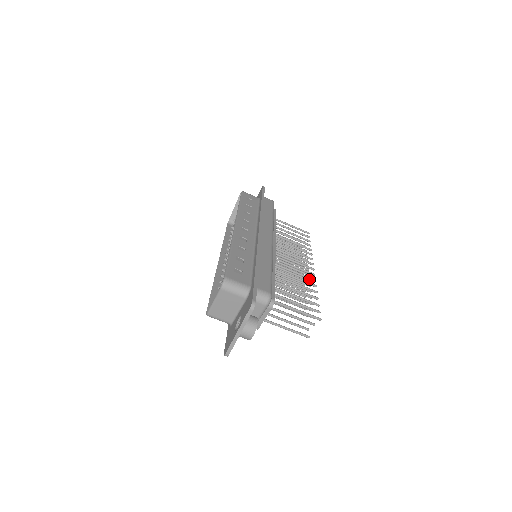
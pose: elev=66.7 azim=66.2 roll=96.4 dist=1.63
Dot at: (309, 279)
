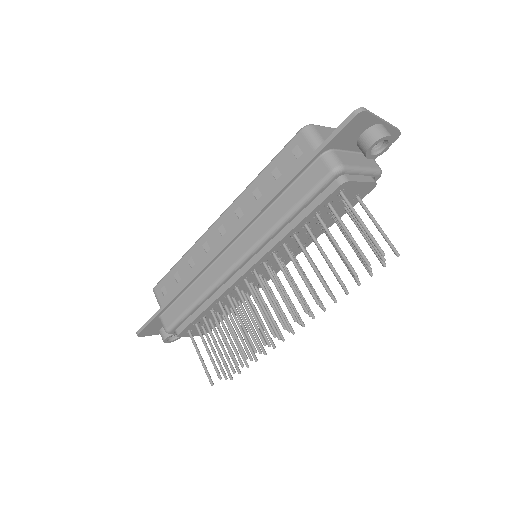
Dot at: (300, 322)
